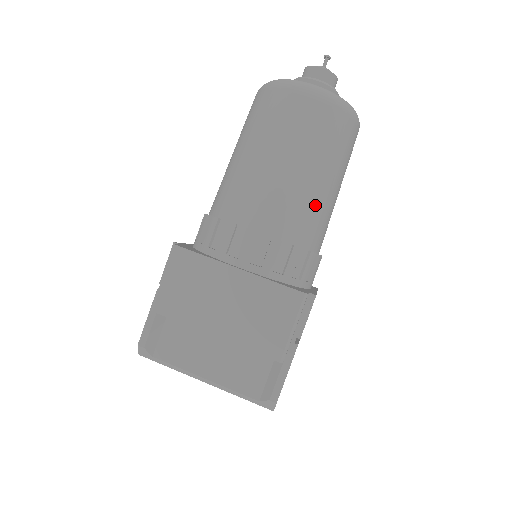
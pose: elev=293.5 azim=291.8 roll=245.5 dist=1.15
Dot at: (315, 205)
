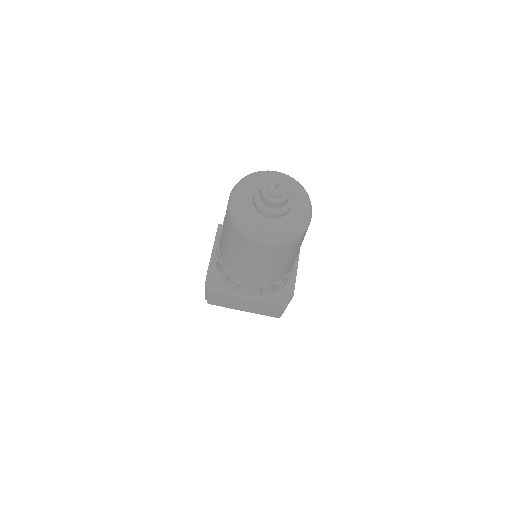
Dot at: (285, 268)
